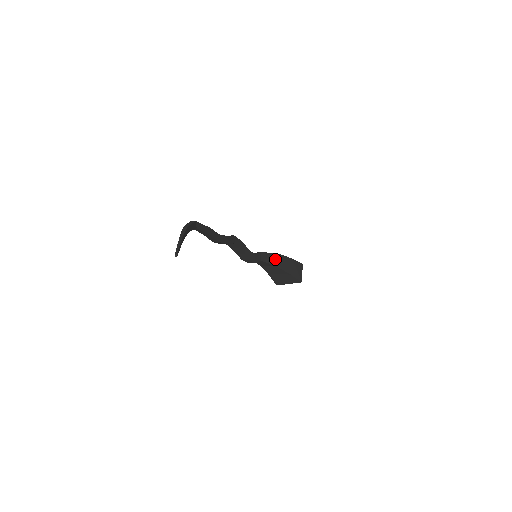
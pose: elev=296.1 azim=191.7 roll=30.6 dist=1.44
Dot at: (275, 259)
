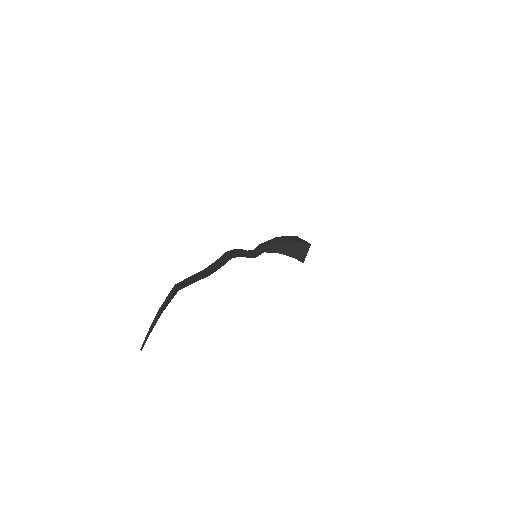
Dot at: (280, 248)
